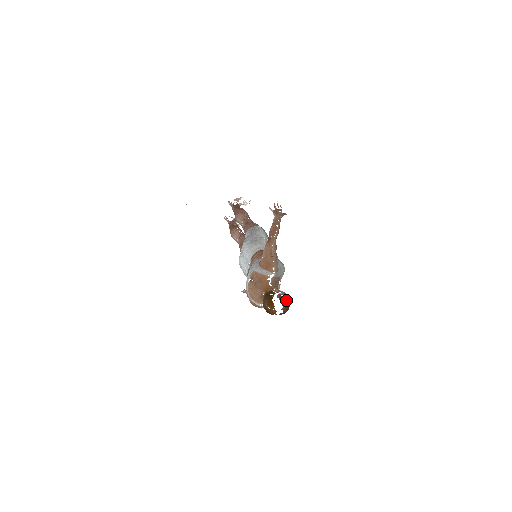
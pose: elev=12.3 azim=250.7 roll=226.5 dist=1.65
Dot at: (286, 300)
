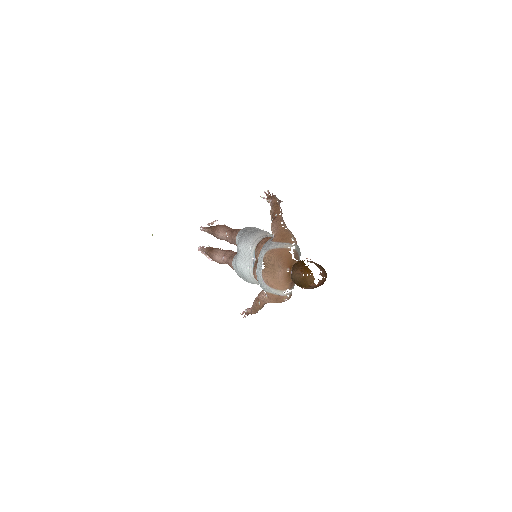
Dot at: (321, 266)
